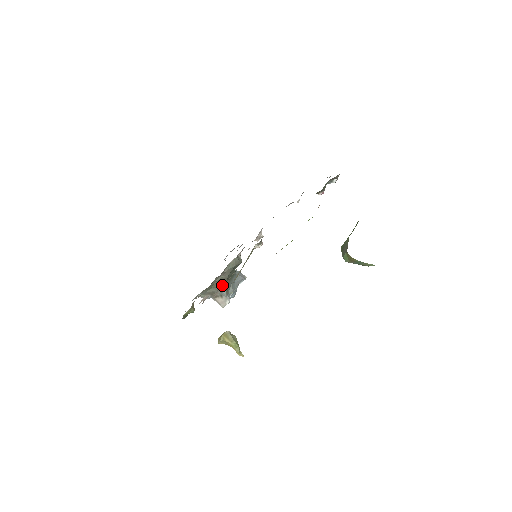
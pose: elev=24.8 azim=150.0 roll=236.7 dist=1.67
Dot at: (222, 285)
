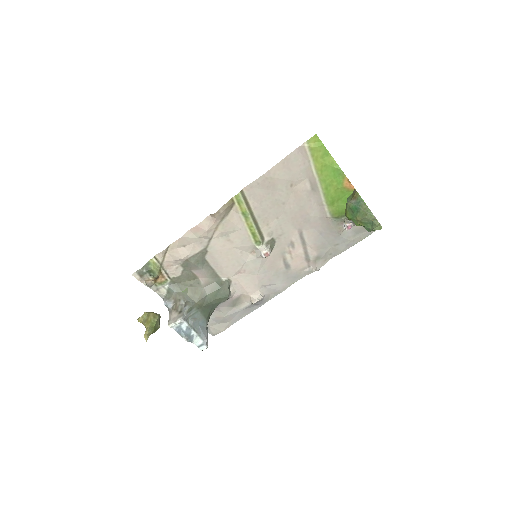
Dot at: (193, 300)
